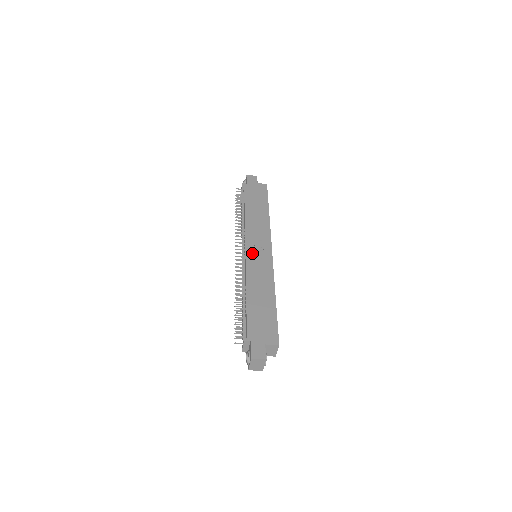
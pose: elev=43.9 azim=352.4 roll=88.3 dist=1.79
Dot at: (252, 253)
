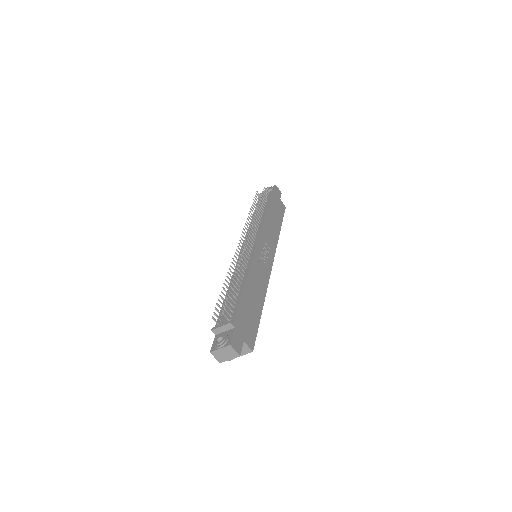
Dot at: (260, 251)
